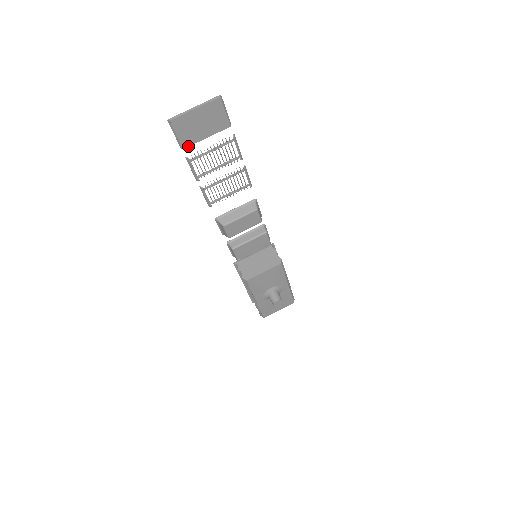
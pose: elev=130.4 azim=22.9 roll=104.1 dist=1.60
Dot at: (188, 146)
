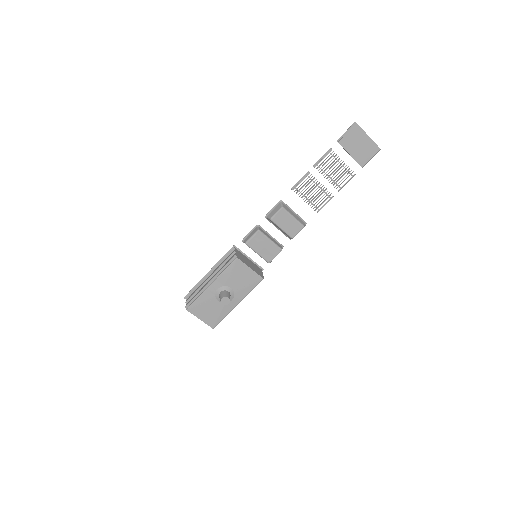
Dot at: (341, 145)
